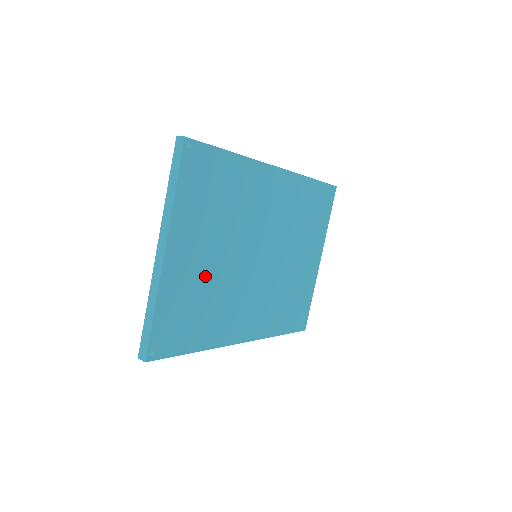
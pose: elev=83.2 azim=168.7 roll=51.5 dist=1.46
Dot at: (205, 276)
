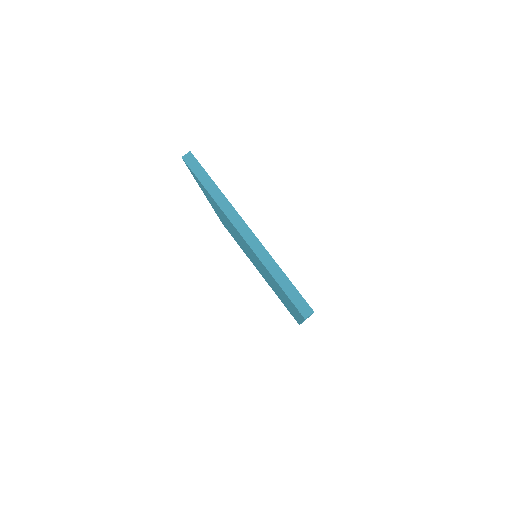
Dot at: occluded
